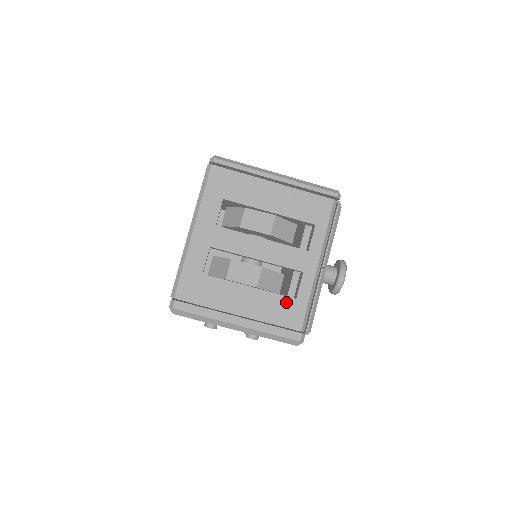
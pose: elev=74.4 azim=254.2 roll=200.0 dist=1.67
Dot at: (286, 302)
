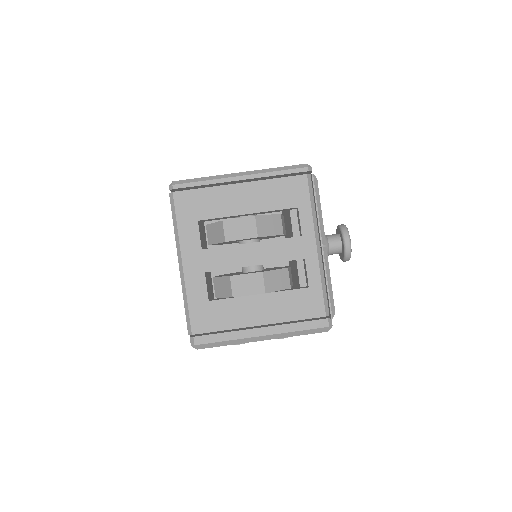
Dot at: (300, 295)
